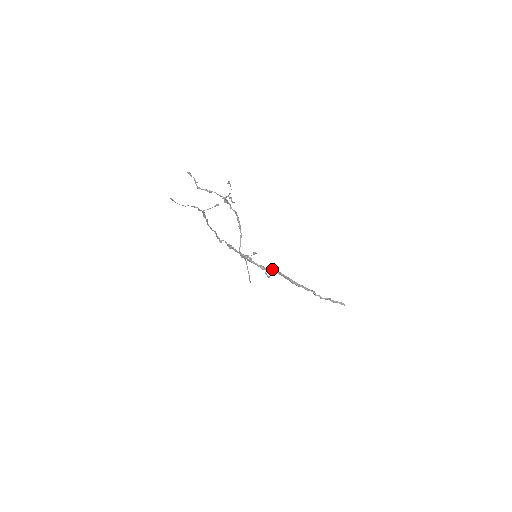
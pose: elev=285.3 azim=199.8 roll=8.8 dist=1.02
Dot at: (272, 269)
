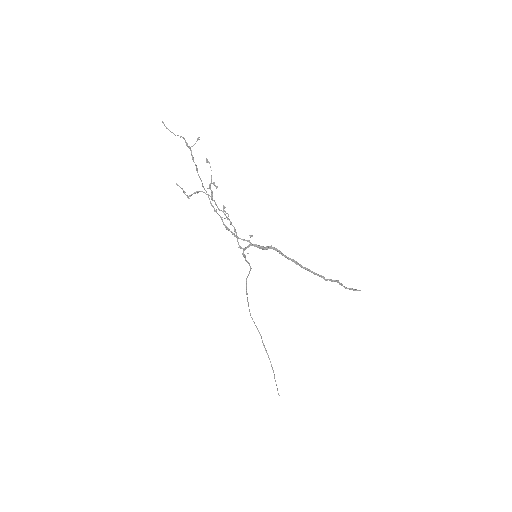
Dot at: occluded
